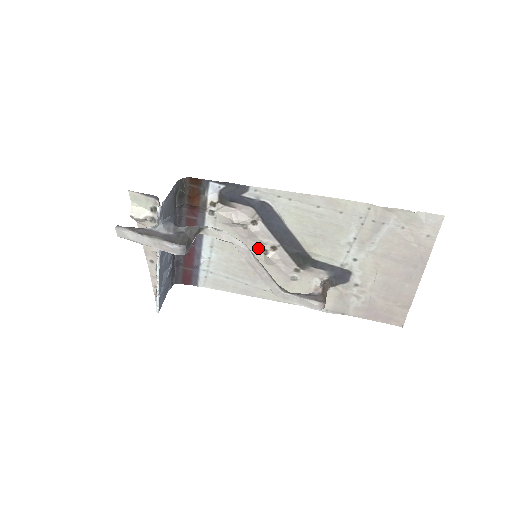
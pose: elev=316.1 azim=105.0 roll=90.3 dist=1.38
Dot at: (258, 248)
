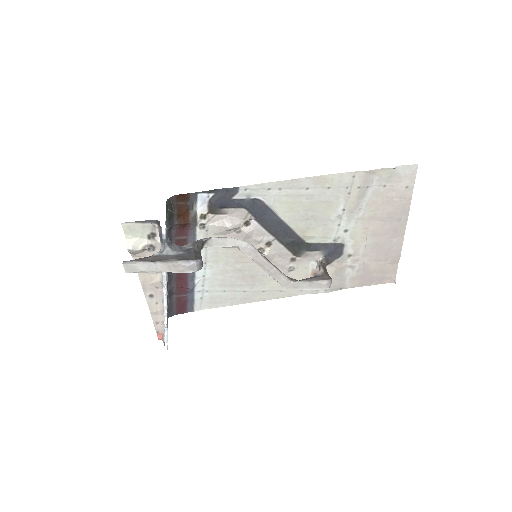
Dot at: occluded
